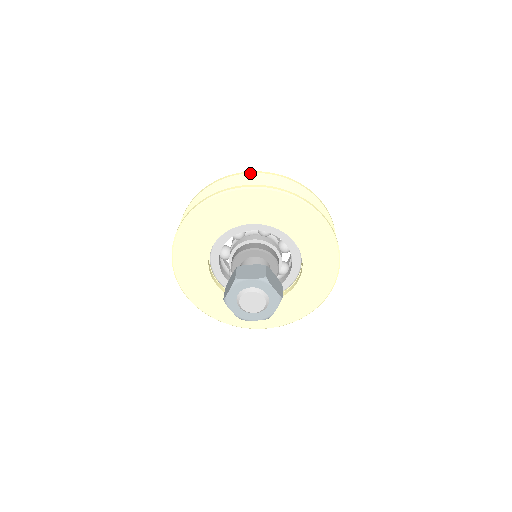
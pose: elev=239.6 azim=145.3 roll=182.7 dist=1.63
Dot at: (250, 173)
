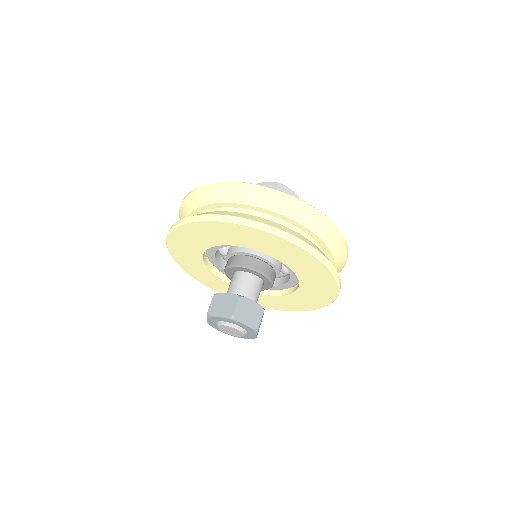
Dot at: (317, 214)
